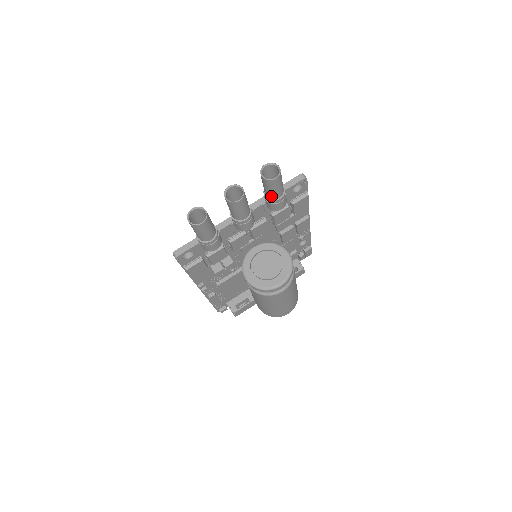
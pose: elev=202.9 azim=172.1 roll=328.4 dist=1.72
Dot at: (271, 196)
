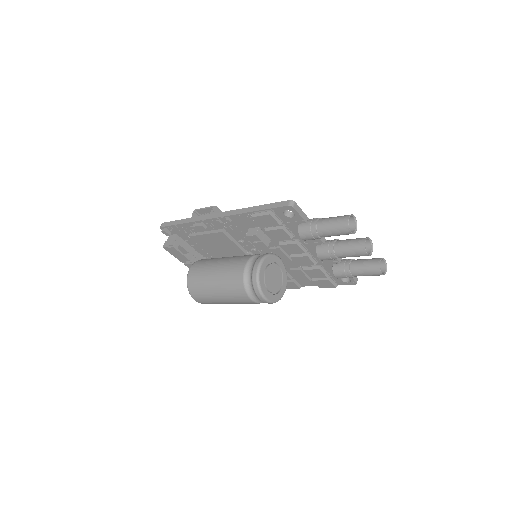
Dot at: (355, 269)
